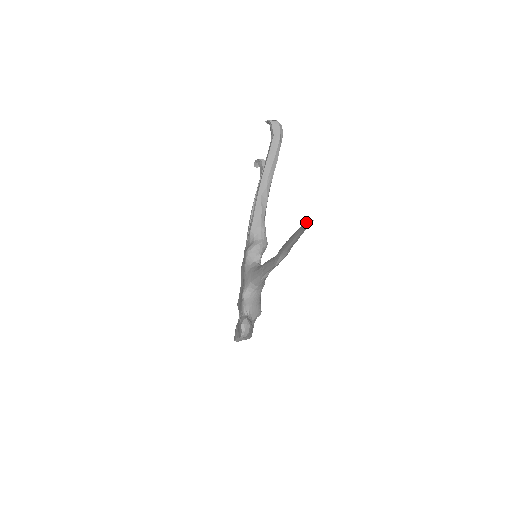
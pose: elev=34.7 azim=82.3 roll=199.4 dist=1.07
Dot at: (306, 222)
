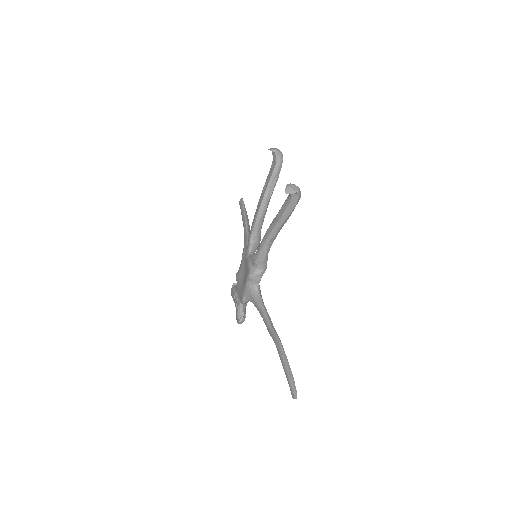
Dot at: (293, 395)
